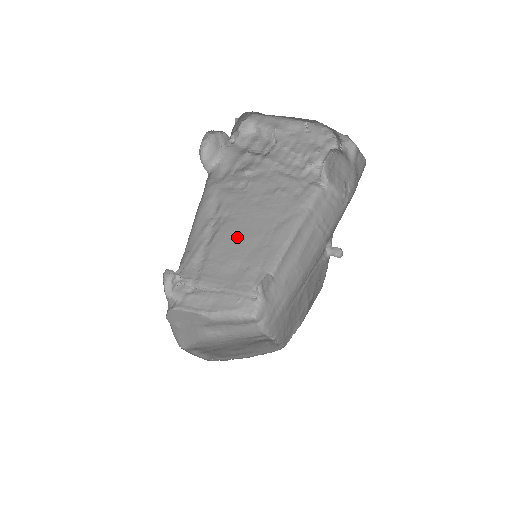
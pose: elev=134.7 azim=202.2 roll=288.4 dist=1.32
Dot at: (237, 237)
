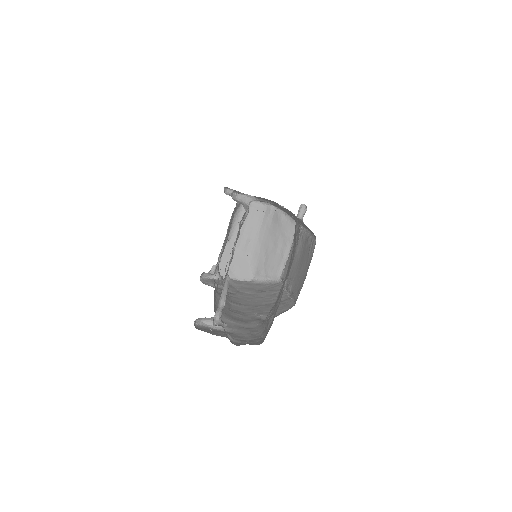
Dot at: occluded
